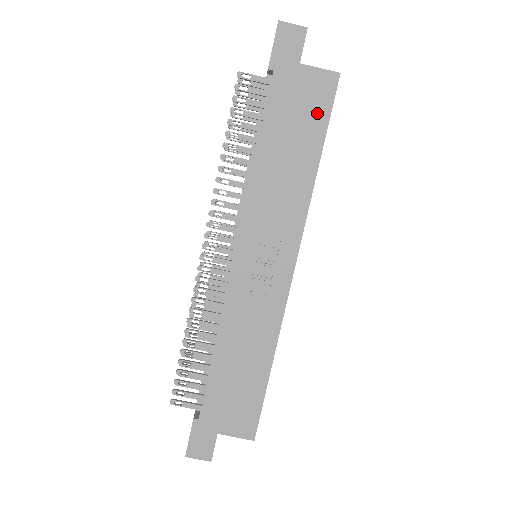
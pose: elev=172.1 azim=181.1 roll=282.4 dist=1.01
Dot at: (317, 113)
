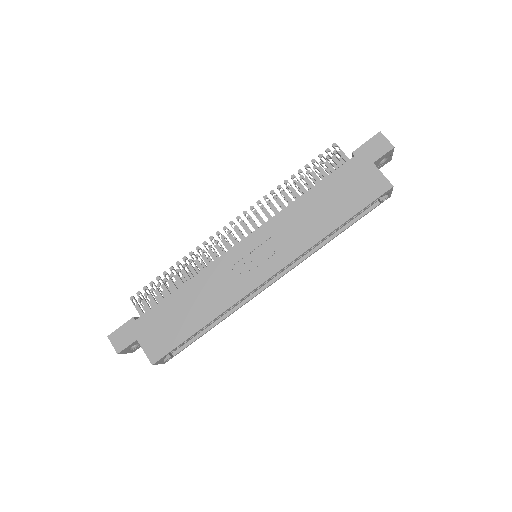
Dot at: (360, 198)
